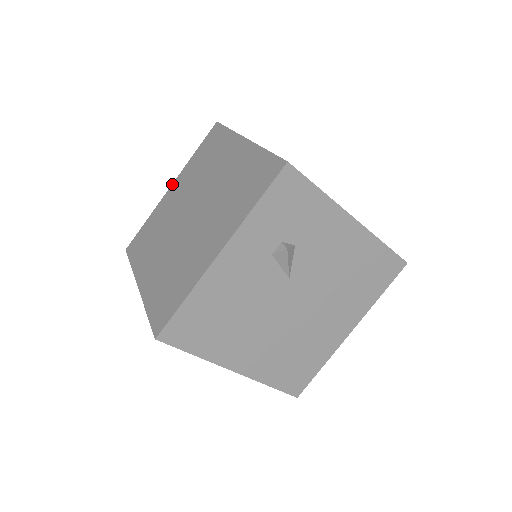
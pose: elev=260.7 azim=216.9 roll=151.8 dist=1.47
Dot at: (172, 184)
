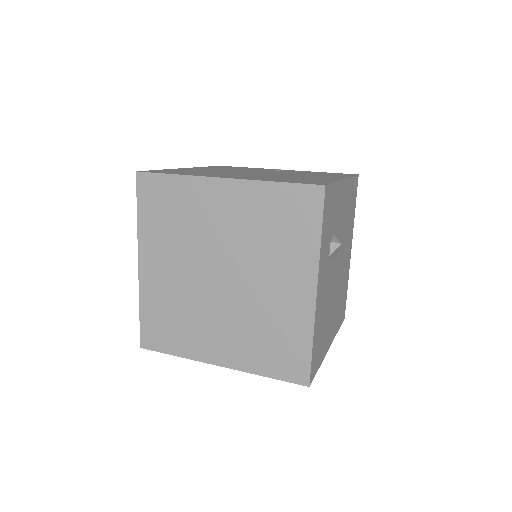
Dot at: (138, 260)
